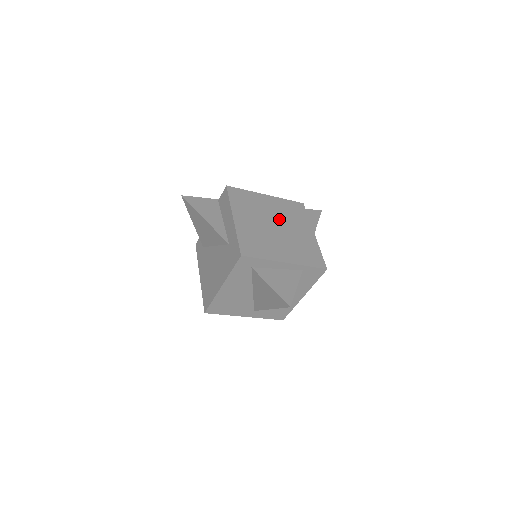
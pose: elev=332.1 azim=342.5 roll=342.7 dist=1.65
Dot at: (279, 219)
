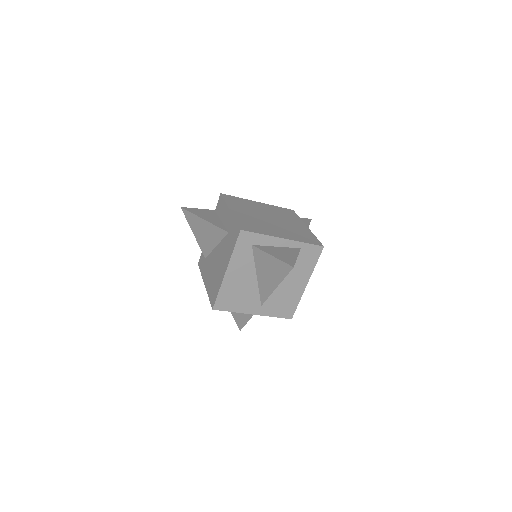
Dot at: (272, 215)
